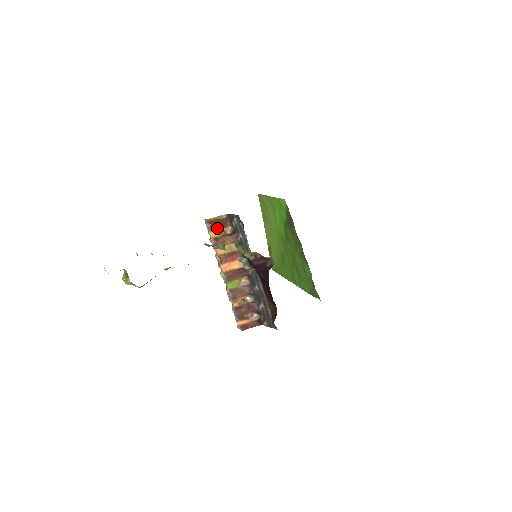
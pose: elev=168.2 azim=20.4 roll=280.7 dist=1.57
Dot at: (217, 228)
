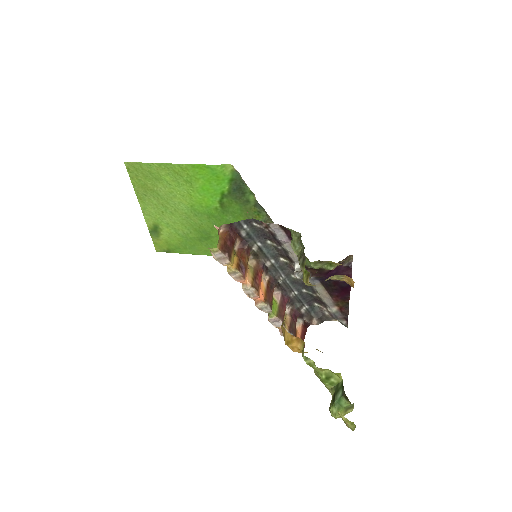
Dot at: (232, 251)
